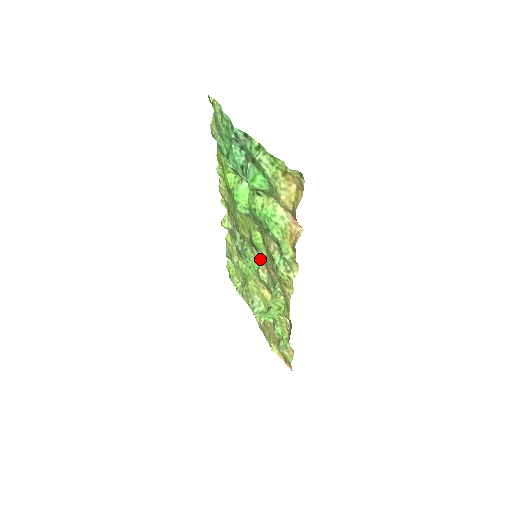
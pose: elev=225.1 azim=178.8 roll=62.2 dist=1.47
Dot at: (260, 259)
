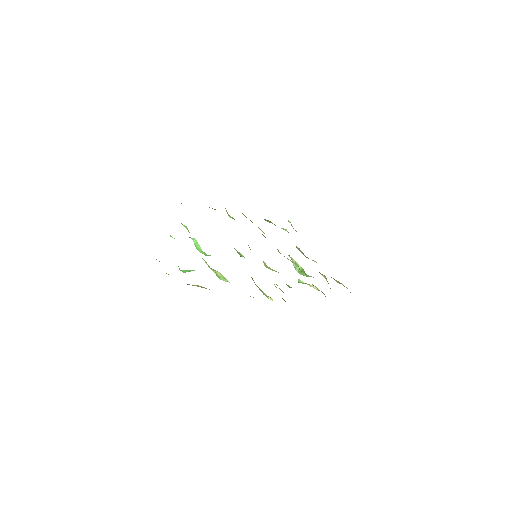
Dot at: occluded
